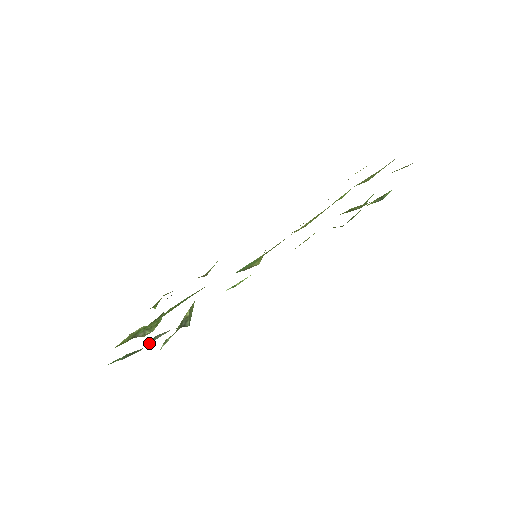
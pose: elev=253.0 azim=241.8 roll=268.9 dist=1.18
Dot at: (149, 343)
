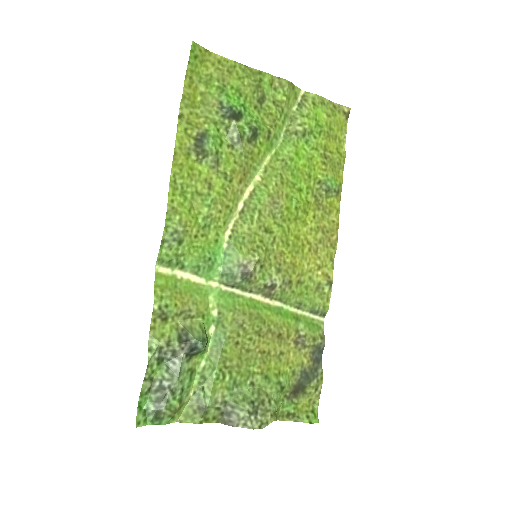
Dot at: (164, 375)
